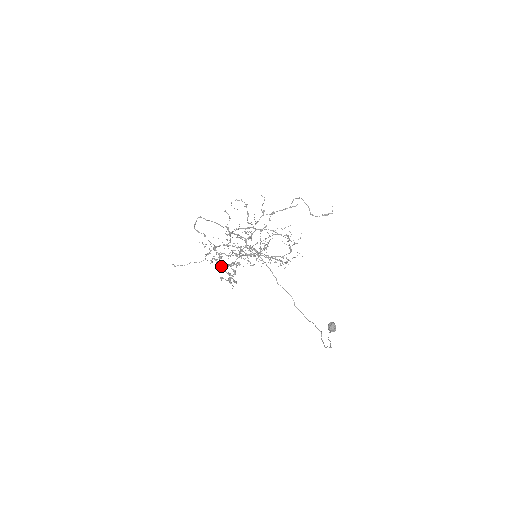
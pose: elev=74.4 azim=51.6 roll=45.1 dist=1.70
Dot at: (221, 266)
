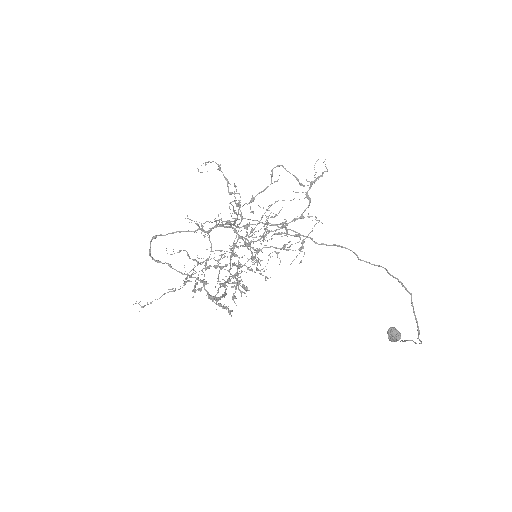
Dot at: (210, 299)
